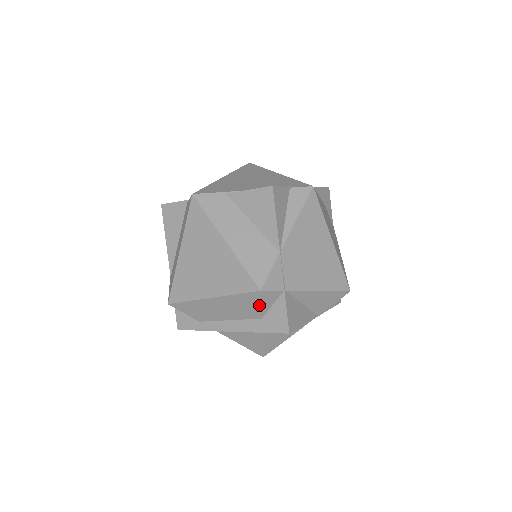
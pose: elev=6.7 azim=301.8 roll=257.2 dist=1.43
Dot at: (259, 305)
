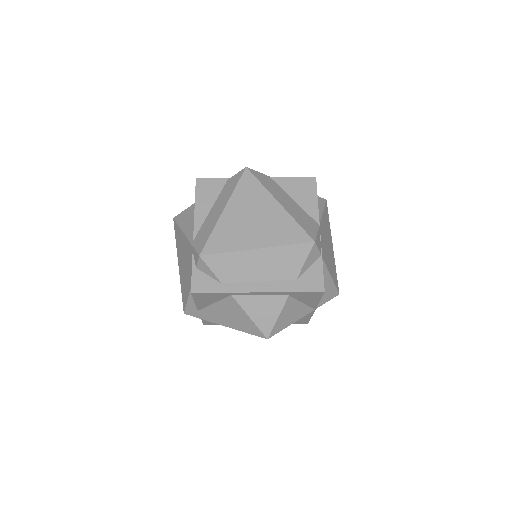
Dot at: (303, 261)
